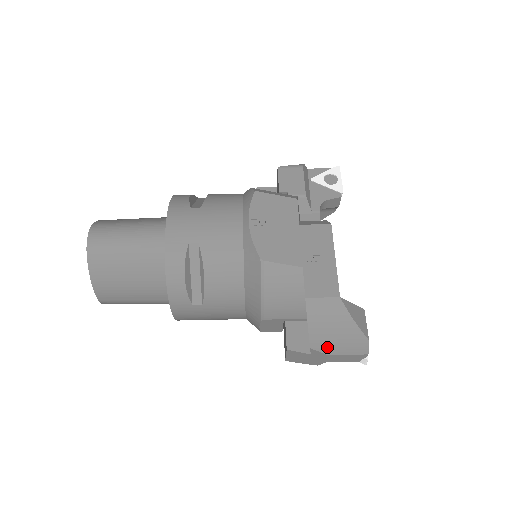
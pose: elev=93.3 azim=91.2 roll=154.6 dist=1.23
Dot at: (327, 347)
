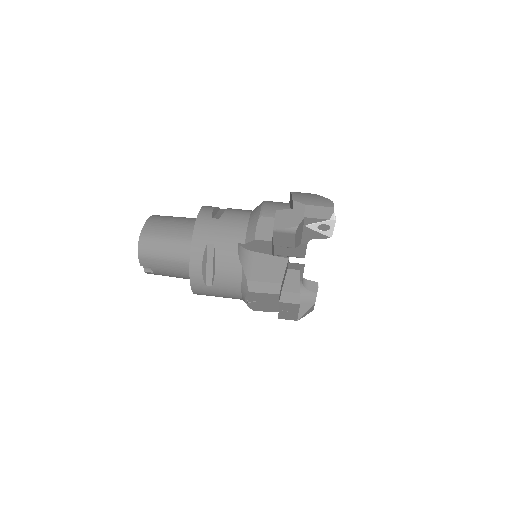
Dot at: (304, 201)
